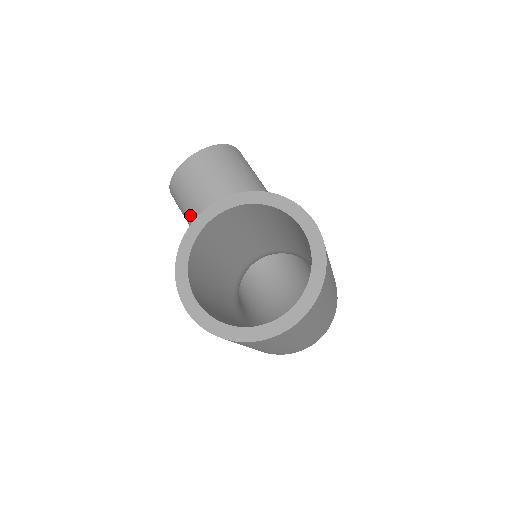
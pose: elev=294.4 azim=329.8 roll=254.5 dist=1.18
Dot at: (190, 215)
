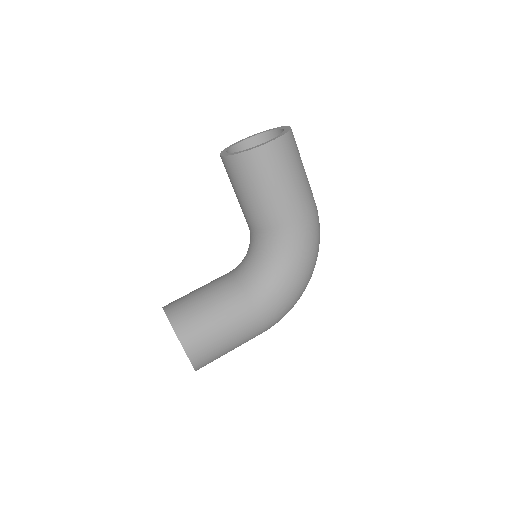
Dot at: occluded
